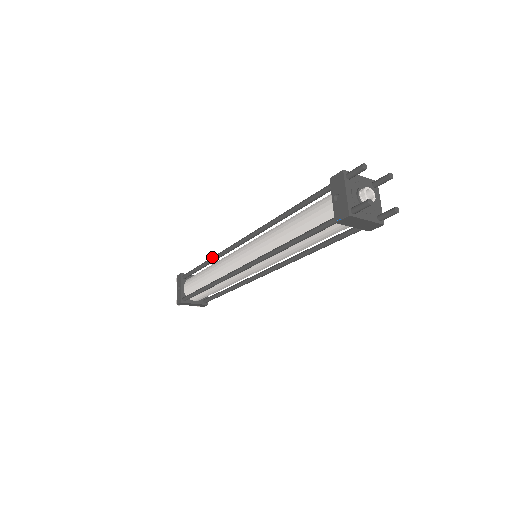
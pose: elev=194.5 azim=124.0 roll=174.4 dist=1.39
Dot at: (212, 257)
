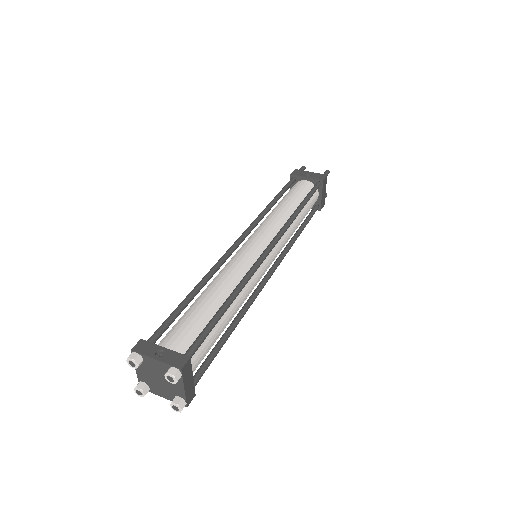
Dot at: (205, 275)
